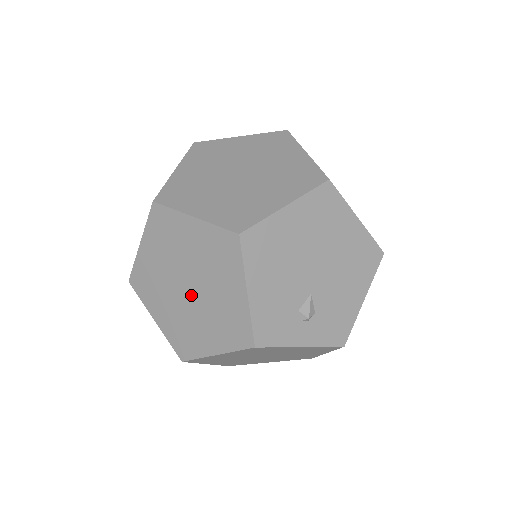
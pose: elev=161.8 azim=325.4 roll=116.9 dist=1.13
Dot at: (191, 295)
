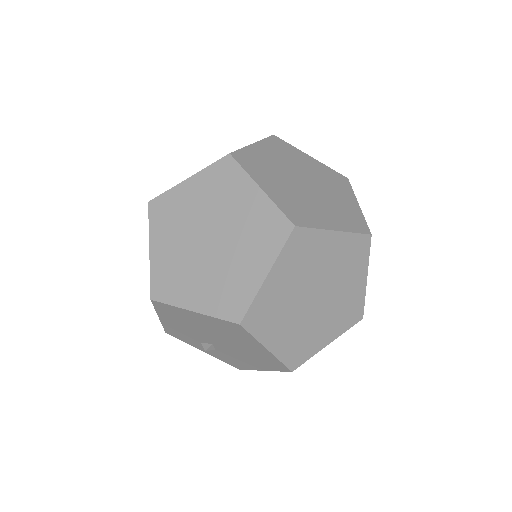
Dot at: occluded
